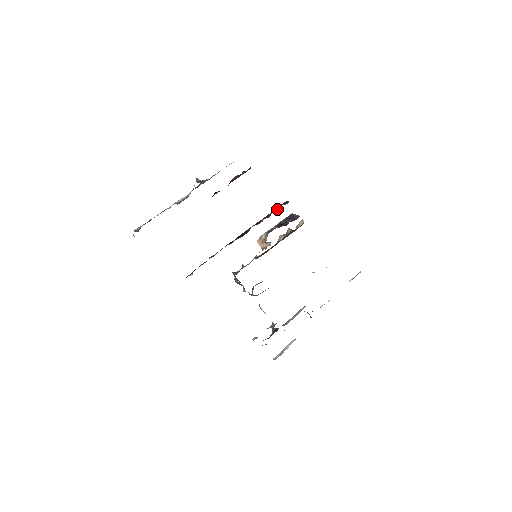
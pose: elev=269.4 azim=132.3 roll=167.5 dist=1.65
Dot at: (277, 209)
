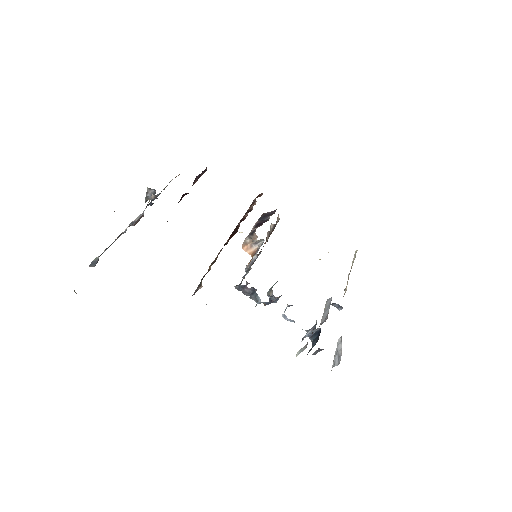
Dot at: (255, 202)
